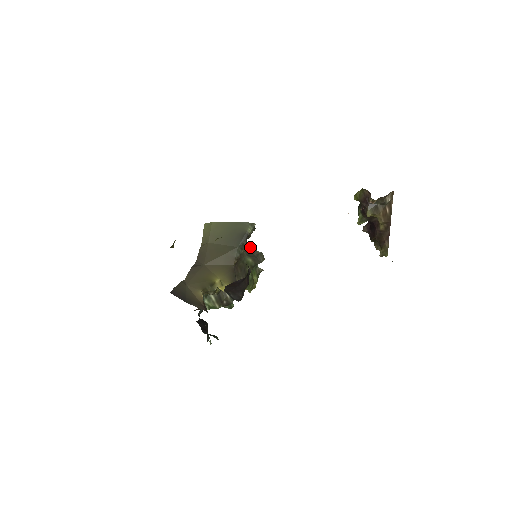
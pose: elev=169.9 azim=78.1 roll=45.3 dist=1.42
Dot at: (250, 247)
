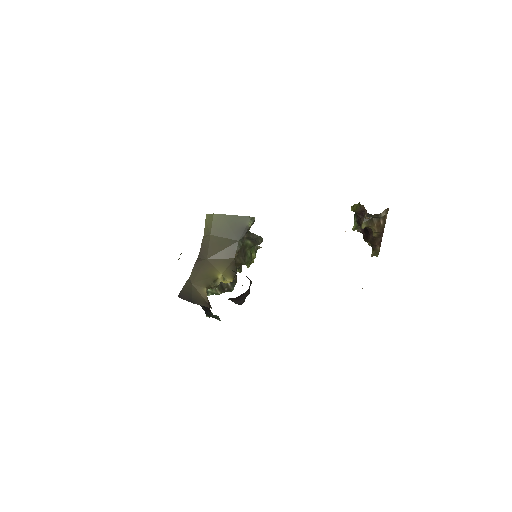
Dot at: (249, 232)
